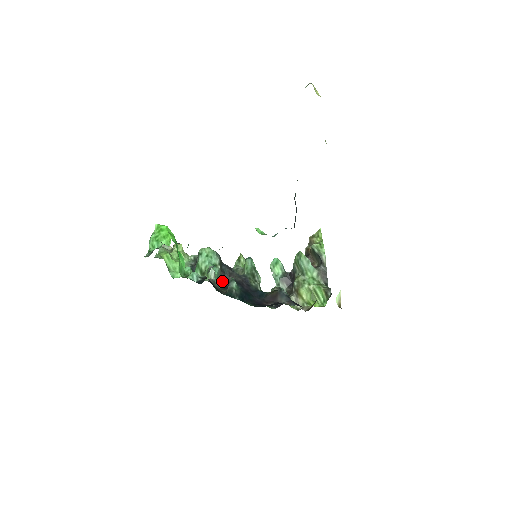
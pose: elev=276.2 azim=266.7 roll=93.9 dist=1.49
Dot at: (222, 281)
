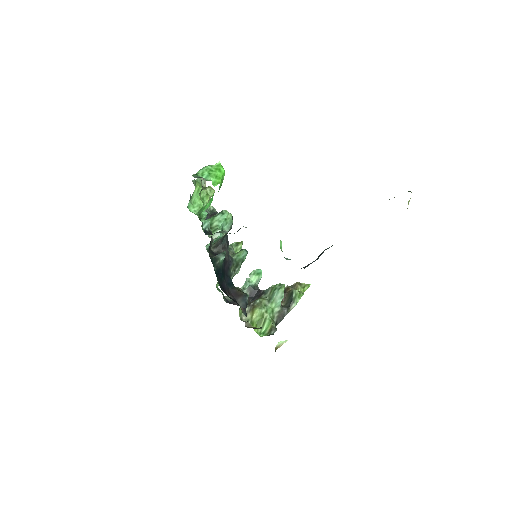
Dot at: (215, 246)
